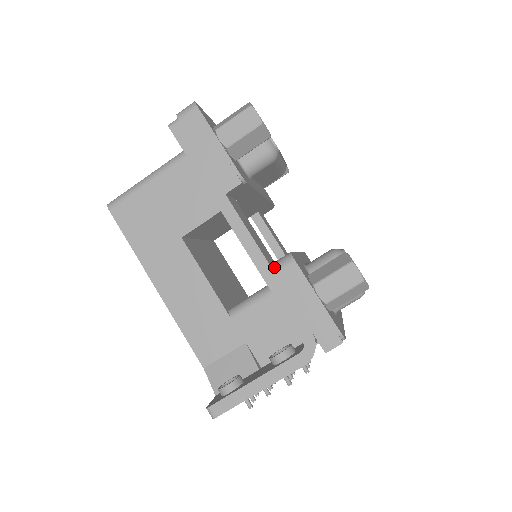
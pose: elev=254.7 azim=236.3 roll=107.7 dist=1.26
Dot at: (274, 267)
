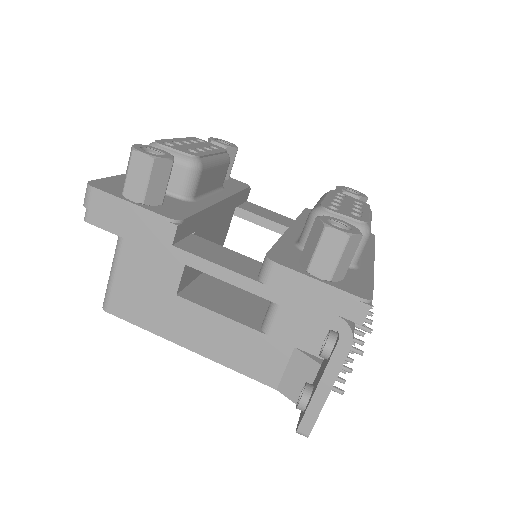
Dot at: (260, 279)
